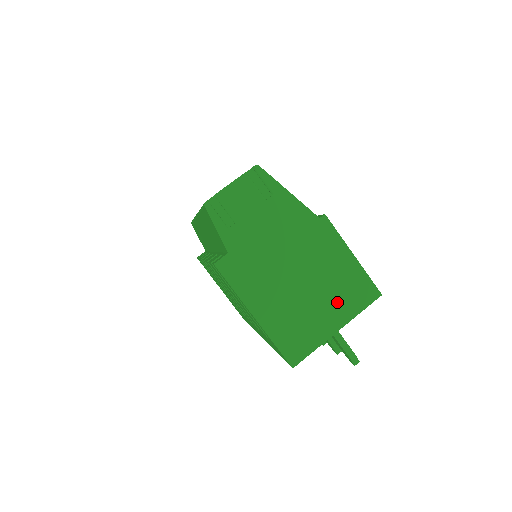
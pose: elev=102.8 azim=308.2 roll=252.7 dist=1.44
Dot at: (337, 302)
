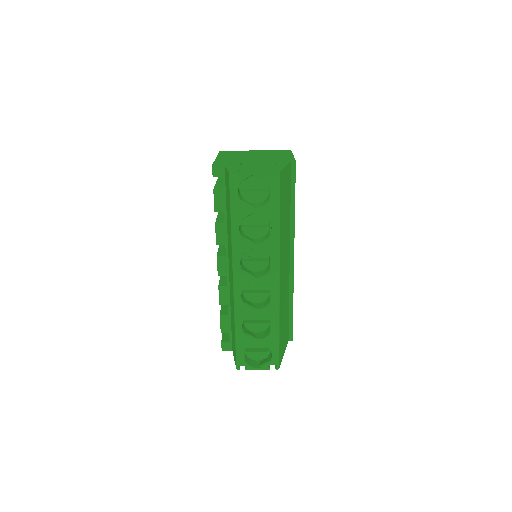
Dot at: occluded
